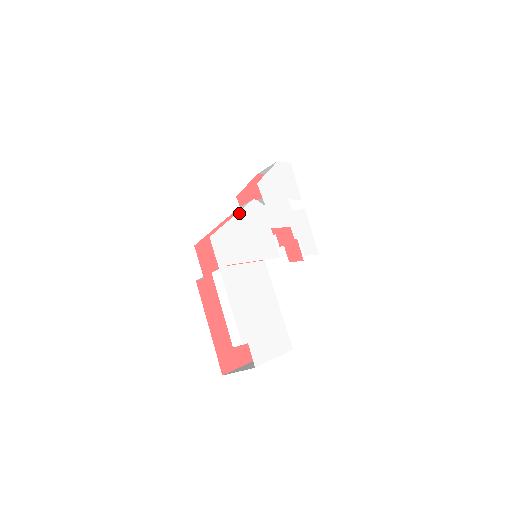
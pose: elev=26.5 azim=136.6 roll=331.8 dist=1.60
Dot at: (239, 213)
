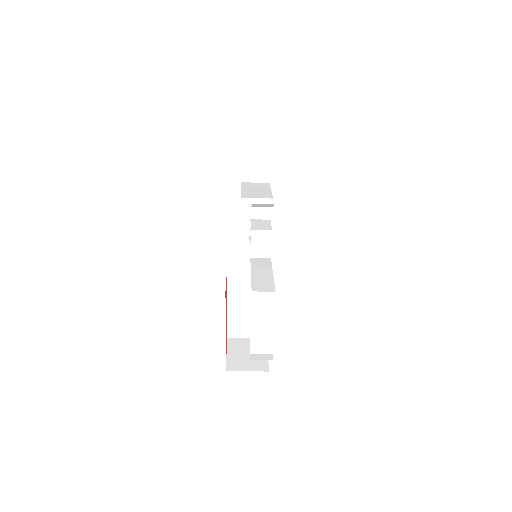
Dot at: occluded
